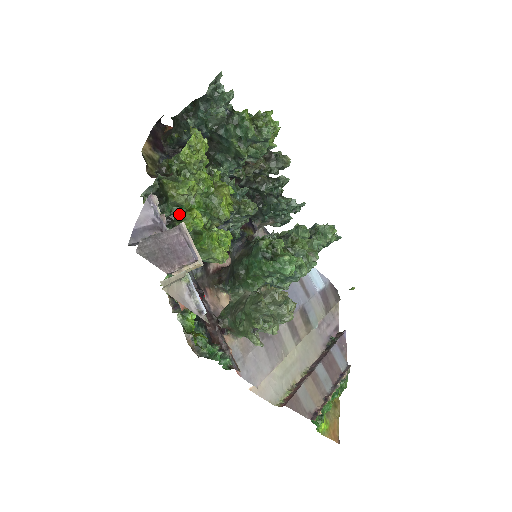
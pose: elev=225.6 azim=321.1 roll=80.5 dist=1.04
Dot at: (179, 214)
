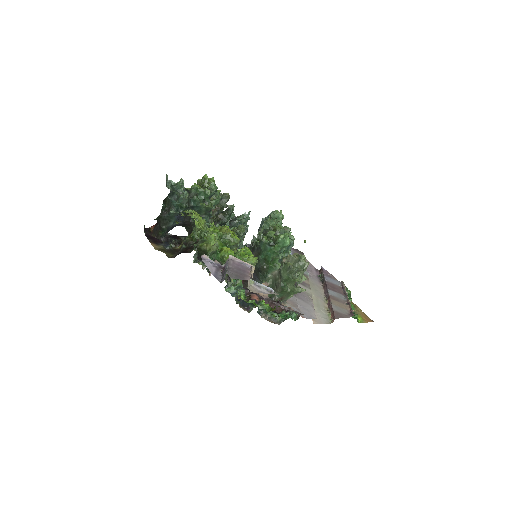
Dot at: (217, 257)
